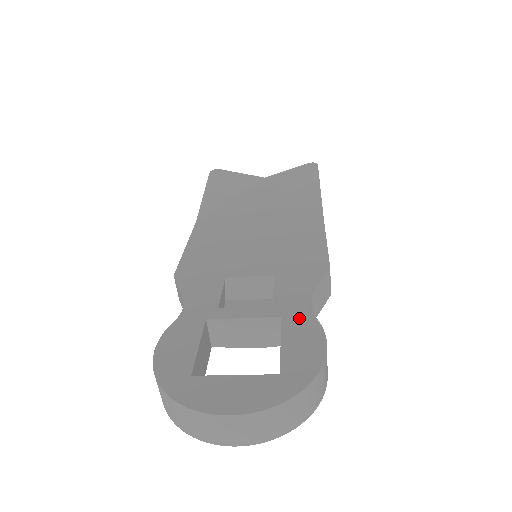
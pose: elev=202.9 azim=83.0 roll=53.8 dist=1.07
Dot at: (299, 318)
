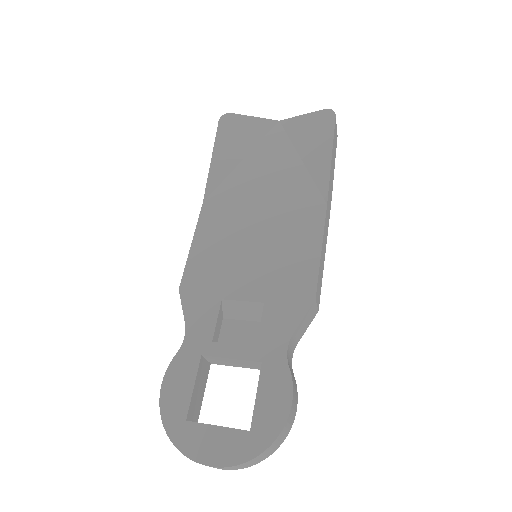
Dot at: (275, 367)
